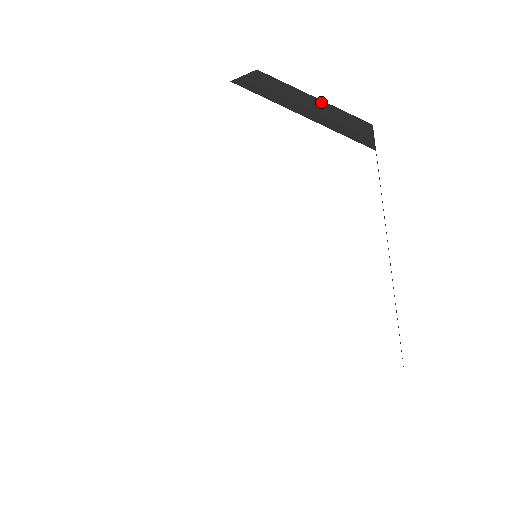
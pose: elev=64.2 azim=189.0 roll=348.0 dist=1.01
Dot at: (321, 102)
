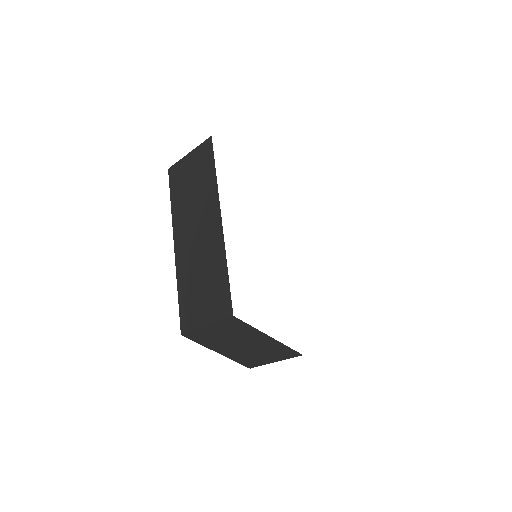
Dot at: occluded
